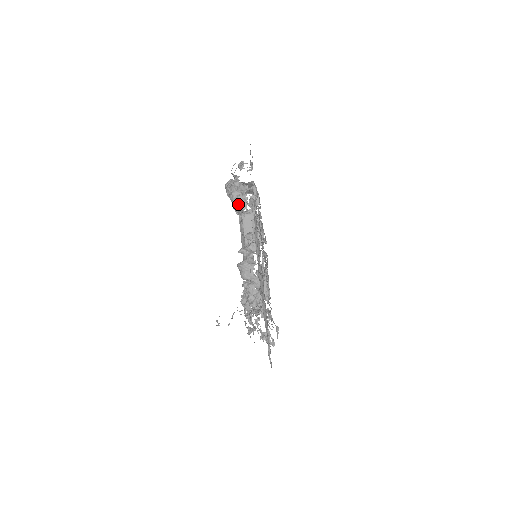
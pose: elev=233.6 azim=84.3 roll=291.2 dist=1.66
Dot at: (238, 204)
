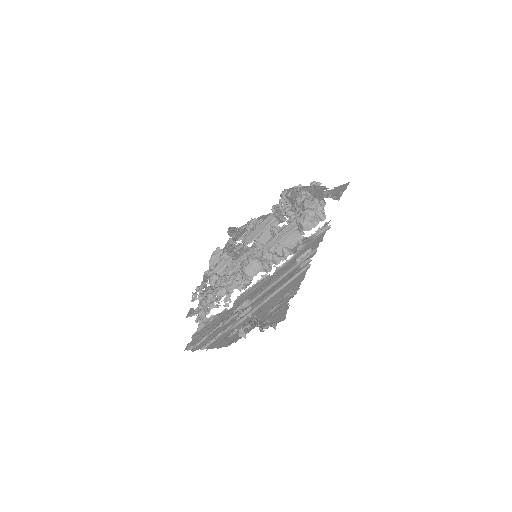
Dot at: (306, 222)
